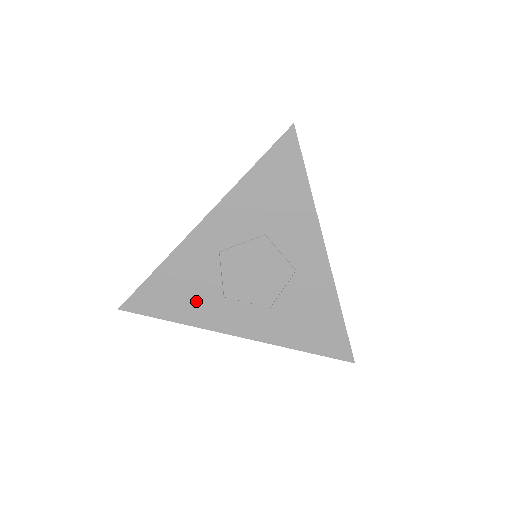
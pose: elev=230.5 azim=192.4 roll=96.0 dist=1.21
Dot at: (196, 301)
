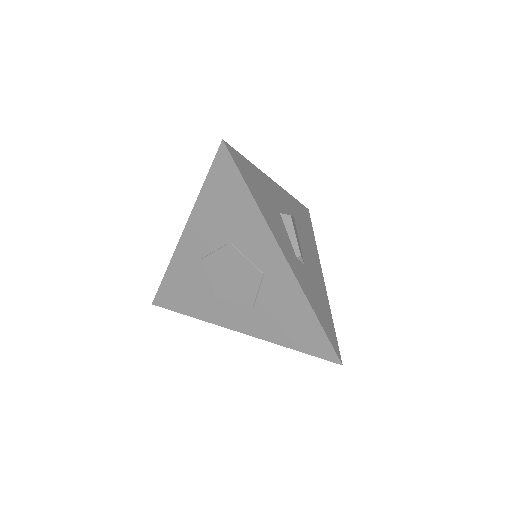
Dot at: (198, 300)
